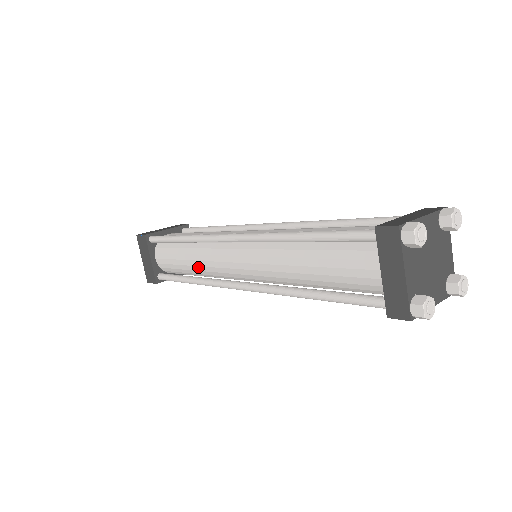
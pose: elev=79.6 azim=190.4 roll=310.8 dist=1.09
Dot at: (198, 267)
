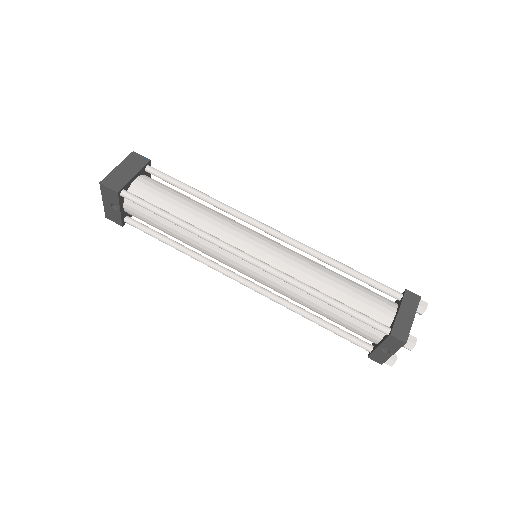
Dot at: (201, 220)
